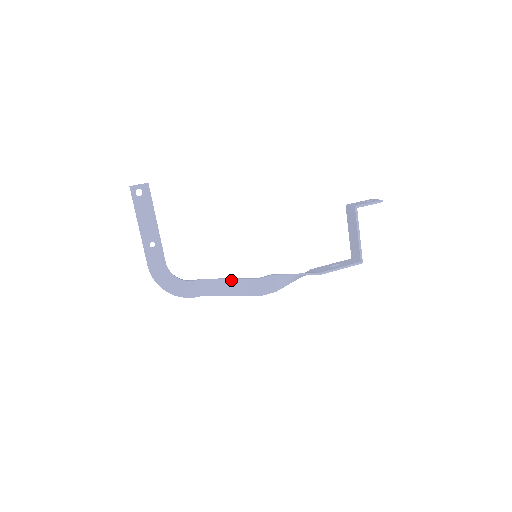
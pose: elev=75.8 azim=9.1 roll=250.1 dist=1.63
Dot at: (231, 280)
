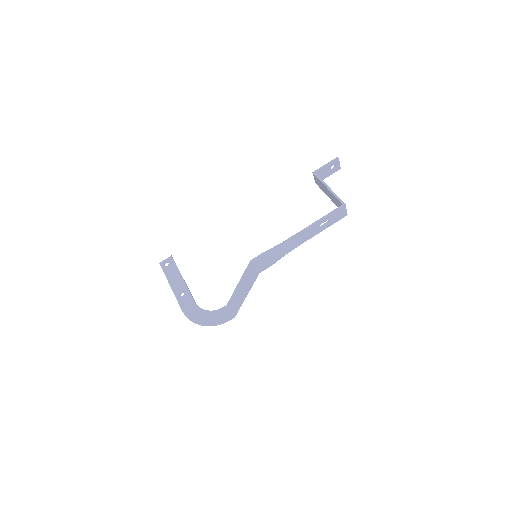
Dot at: (240, 282)
